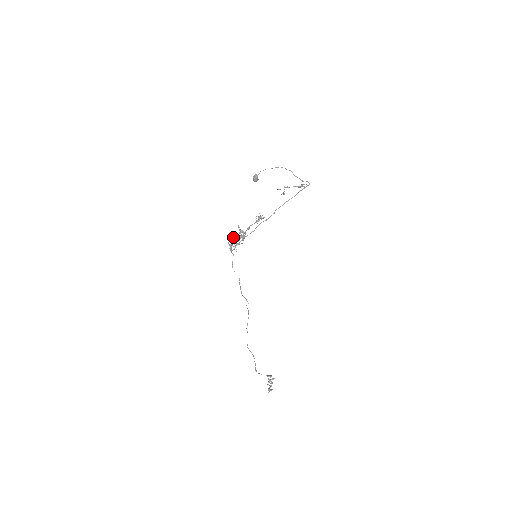
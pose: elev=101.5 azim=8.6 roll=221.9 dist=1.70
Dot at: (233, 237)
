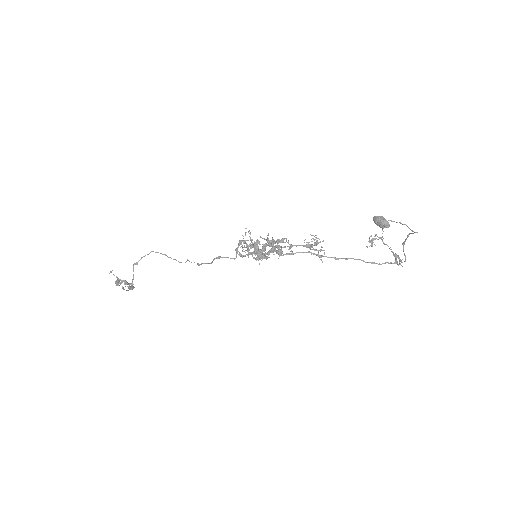
Dot at: (263, 251)
